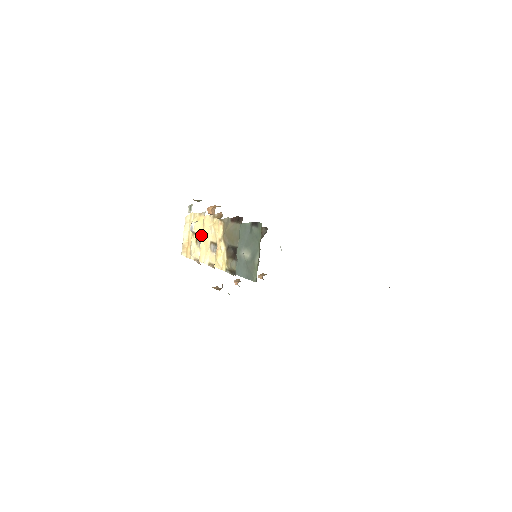
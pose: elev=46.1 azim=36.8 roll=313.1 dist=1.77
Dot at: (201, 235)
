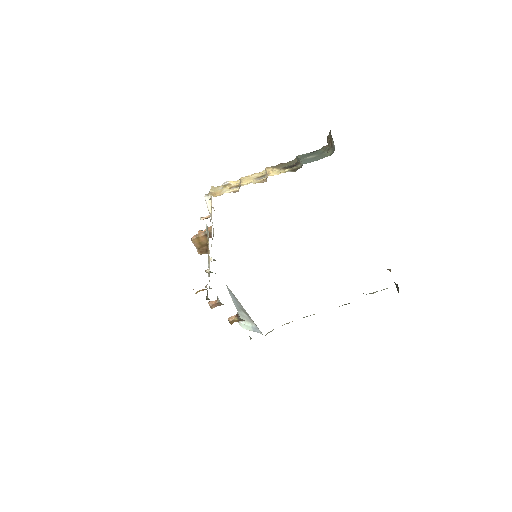
Dot at: (238, 183)
